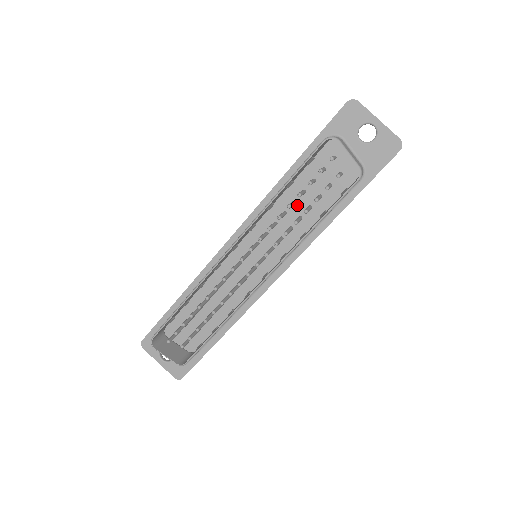
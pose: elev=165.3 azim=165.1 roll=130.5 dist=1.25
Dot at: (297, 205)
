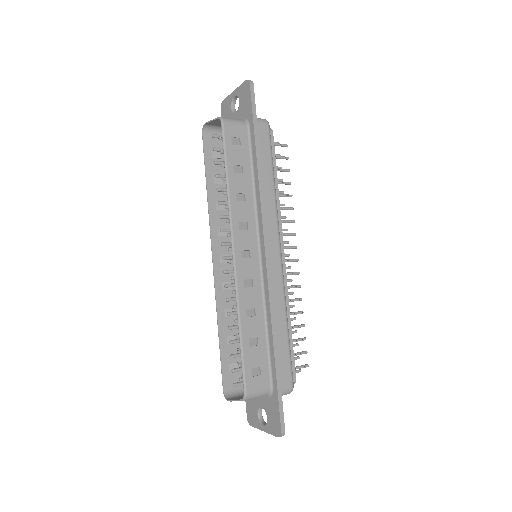
Dot at: occluded
